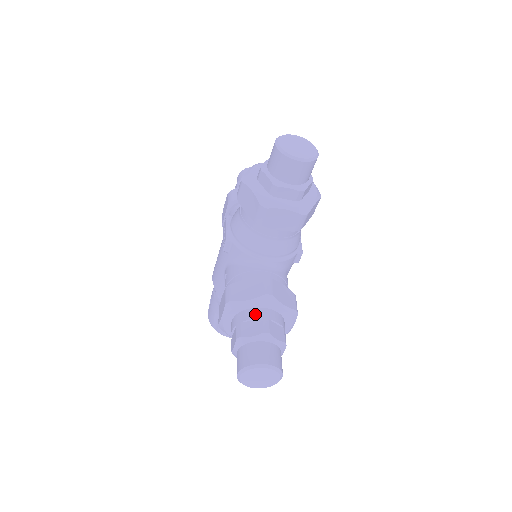
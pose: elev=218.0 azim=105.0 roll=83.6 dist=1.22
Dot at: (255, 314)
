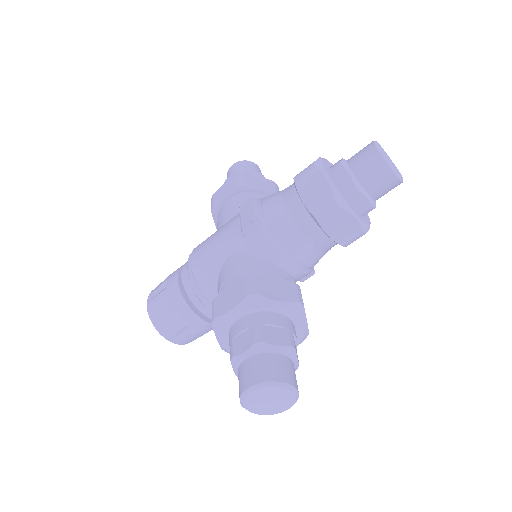
Dot at: (280, 320)
